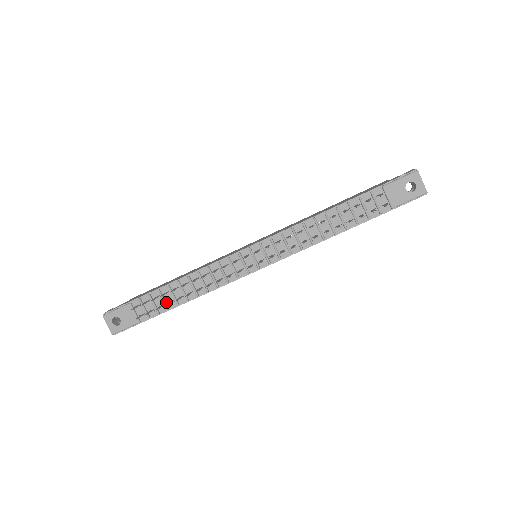
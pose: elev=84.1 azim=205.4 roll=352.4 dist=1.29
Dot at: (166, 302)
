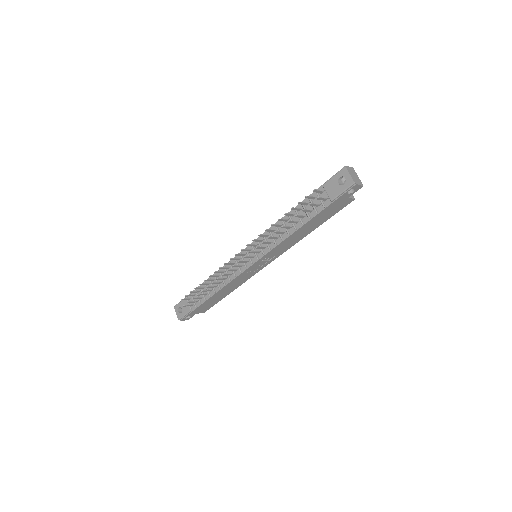
Dot at: (204, 295)
